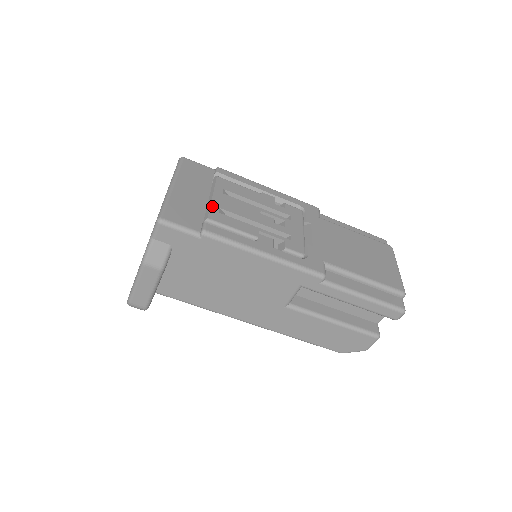
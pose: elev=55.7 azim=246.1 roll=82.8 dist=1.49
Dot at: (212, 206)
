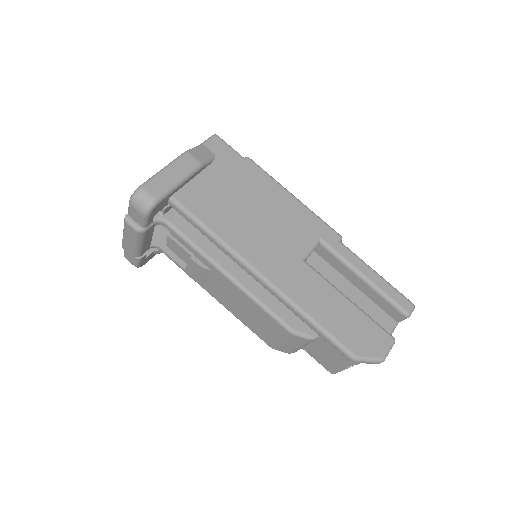
Dot at: occluded
